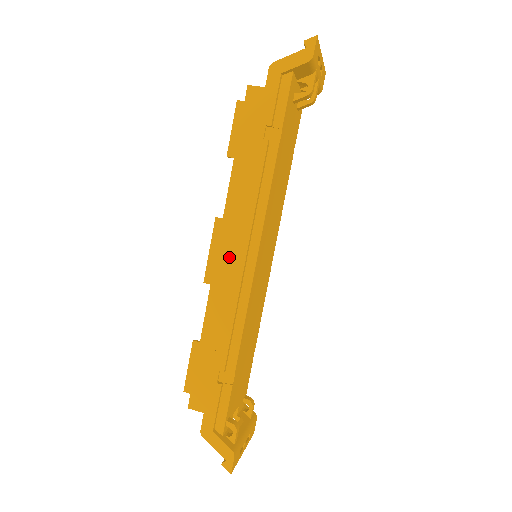
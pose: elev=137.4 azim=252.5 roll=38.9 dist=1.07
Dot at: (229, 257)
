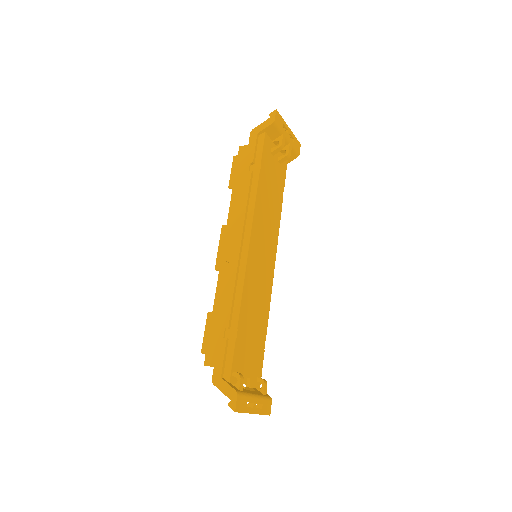
Dot at: (230, 246)
